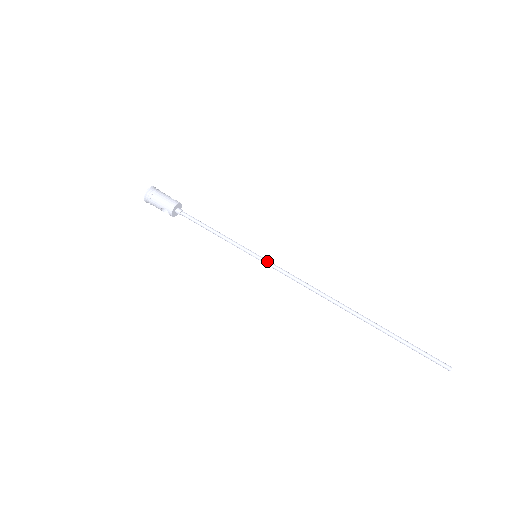
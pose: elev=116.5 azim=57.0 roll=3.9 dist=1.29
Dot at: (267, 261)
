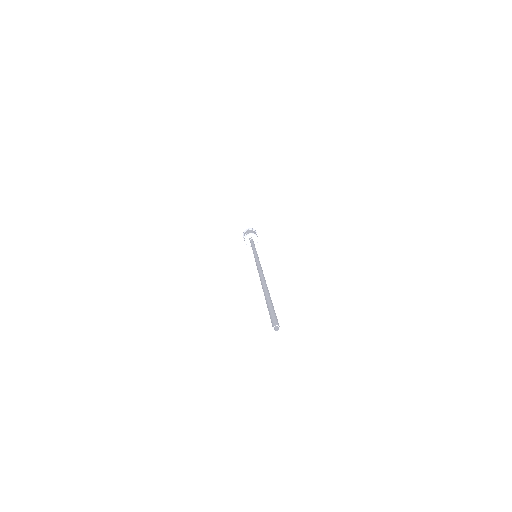
Dot at: (258, 257)
